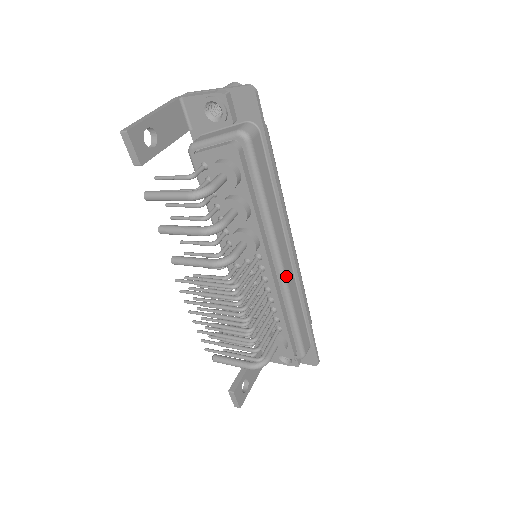
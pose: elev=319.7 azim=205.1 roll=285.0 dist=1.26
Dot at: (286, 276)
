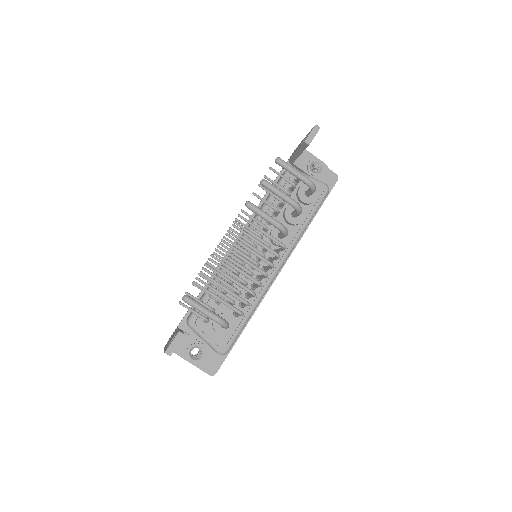
Dot at: occluded
